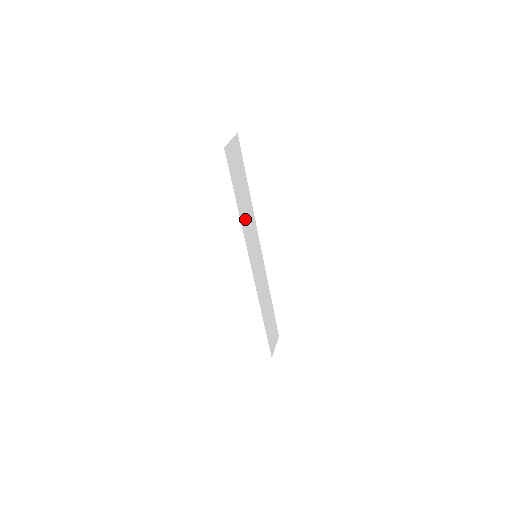
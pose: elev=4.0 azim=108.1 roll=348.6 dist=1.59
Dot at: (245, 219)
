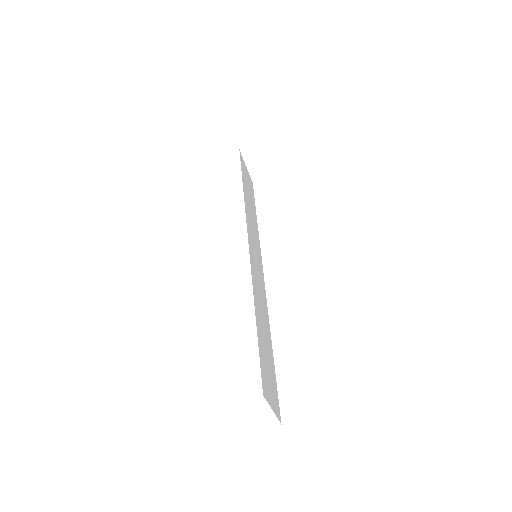
Dot at: (249, 211)
